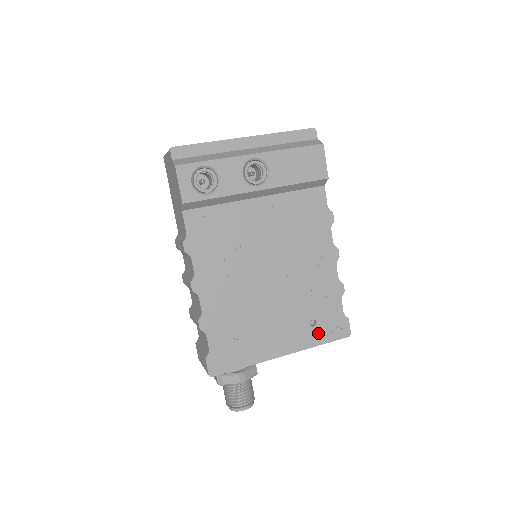
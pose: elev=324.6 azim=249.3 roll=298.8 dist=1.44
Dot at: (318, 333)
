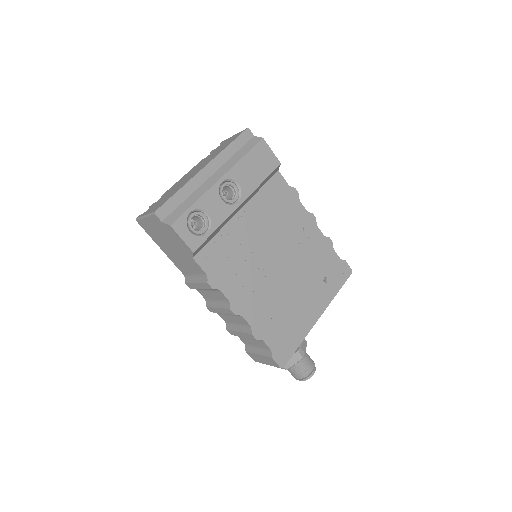
Dot at: (332, 285)
